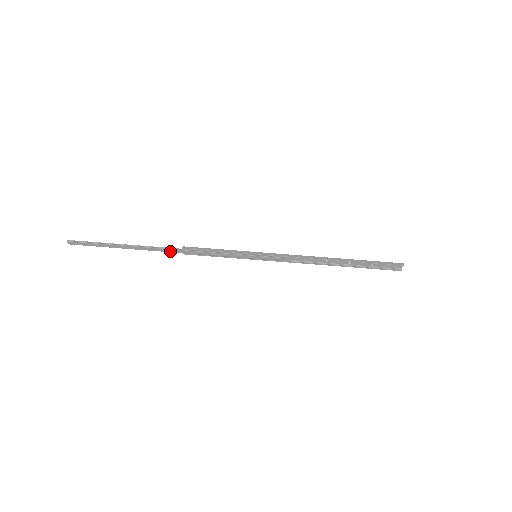
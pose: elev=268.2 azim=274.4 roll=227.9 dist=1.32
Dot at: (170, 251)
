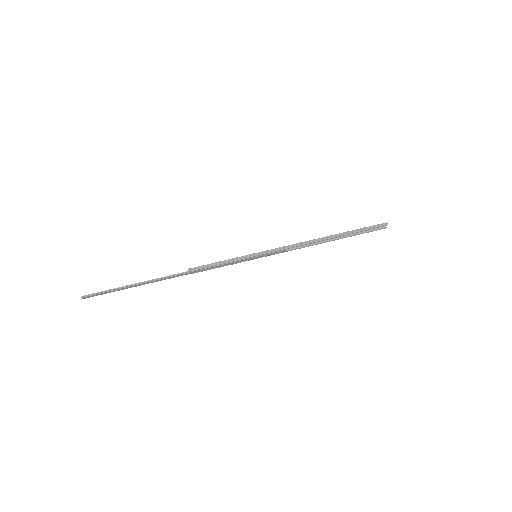
Dot at: (178, 276)
